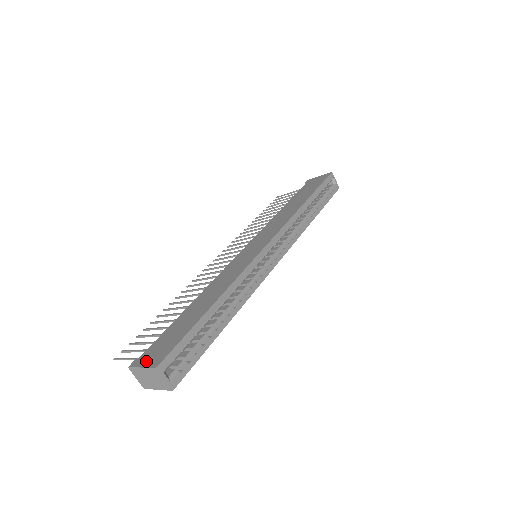
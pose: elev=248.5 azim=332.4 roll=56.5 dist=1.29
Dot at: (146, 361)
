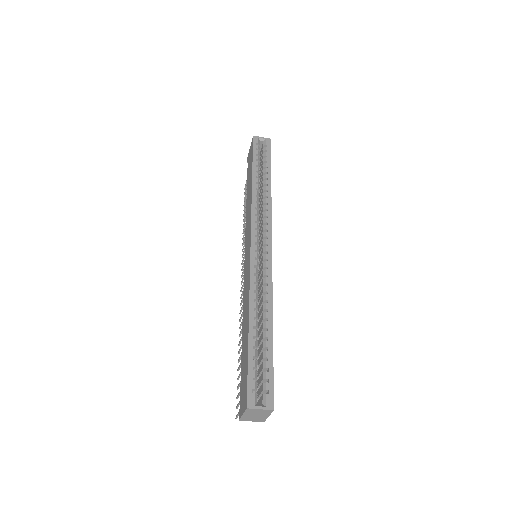
Dot at: (242, 407)
